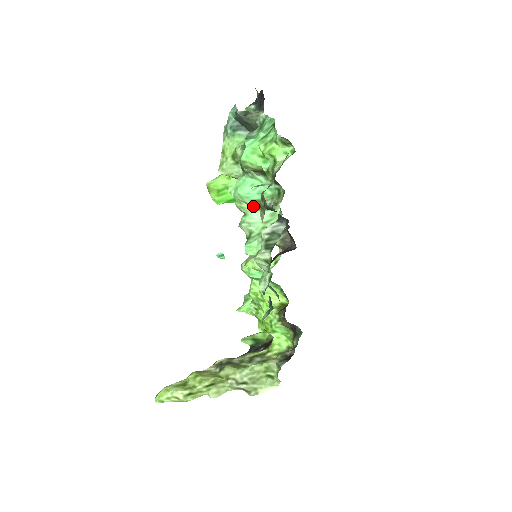
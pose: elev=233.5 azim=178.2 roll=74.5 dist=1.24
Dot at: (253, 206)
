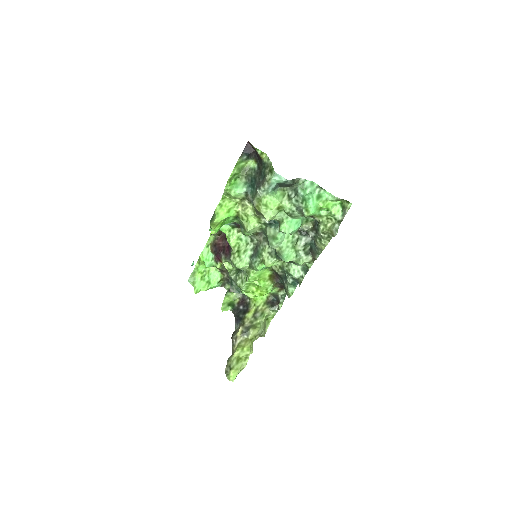
Dot at: occluded
